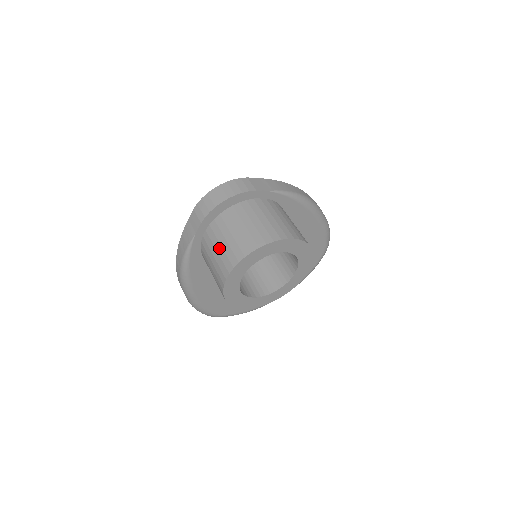
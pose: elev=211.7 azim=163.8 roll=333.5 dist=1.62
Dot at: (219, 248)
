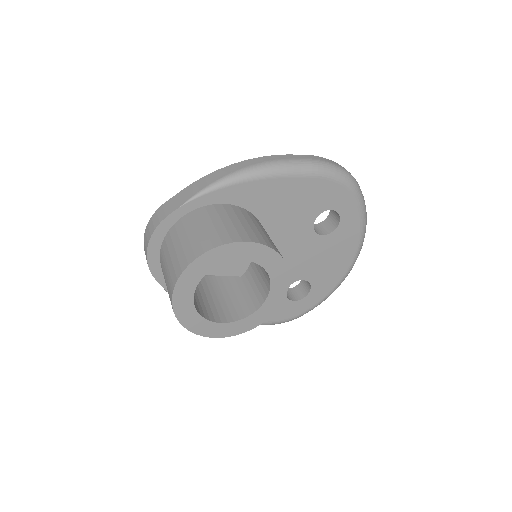
Dot at: occluded
